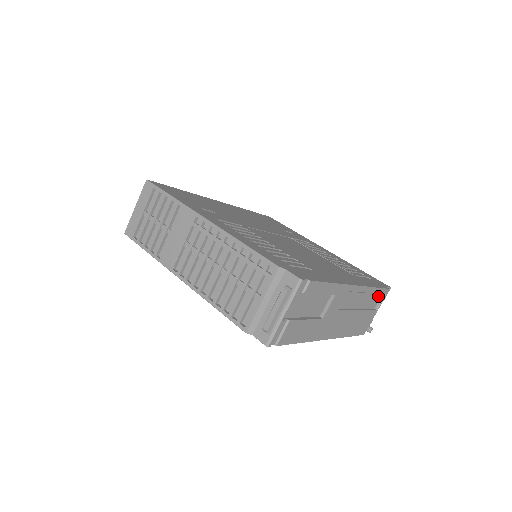
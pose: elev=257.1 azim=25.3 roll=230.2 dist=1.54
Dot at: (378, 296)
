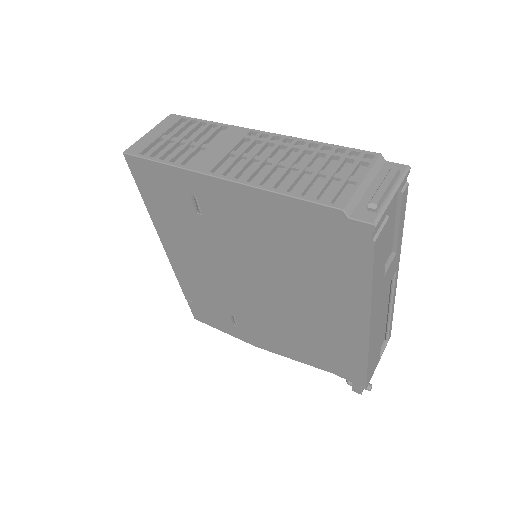
Dot at: (383, 338)
